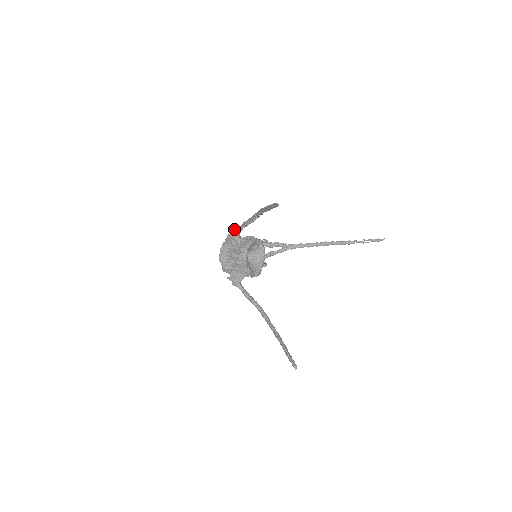
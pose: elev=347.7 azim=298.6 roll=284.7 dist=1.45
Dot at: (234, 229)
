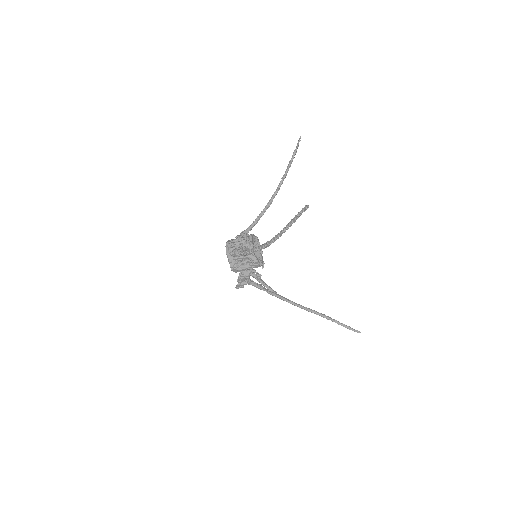
Dot at: occluded
